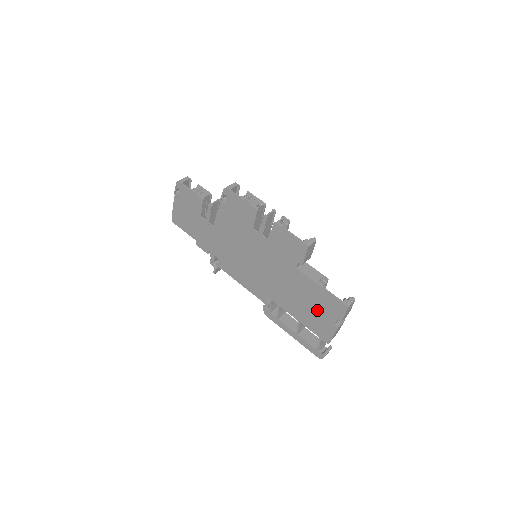
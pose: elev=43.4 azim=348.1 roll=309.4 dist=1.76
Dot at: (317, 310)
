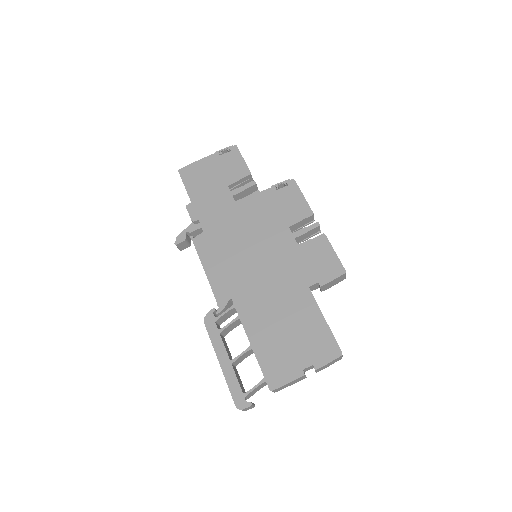
Dot at: (294, 343)
